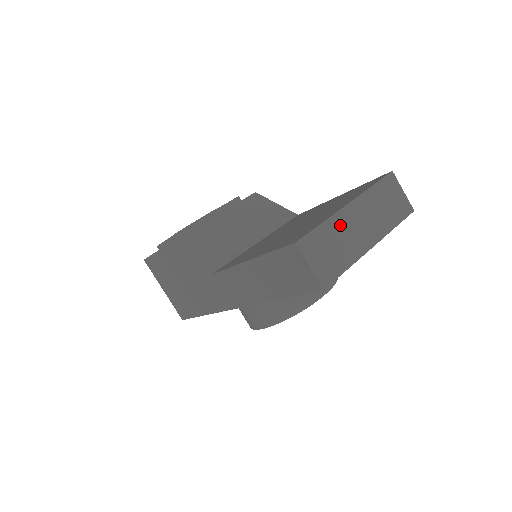
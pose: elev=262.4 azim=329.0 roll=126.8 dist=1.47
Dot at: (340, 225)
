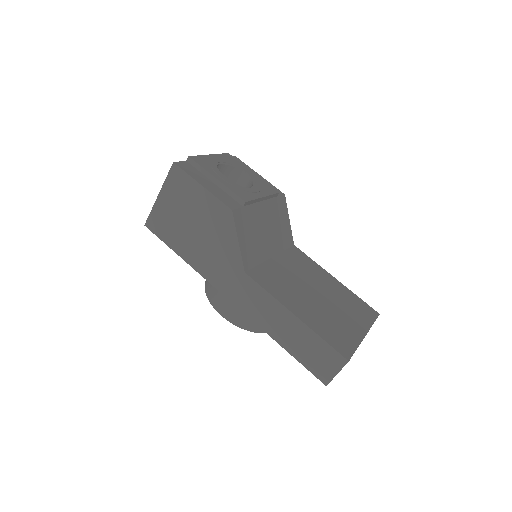
Dot at: occluded
